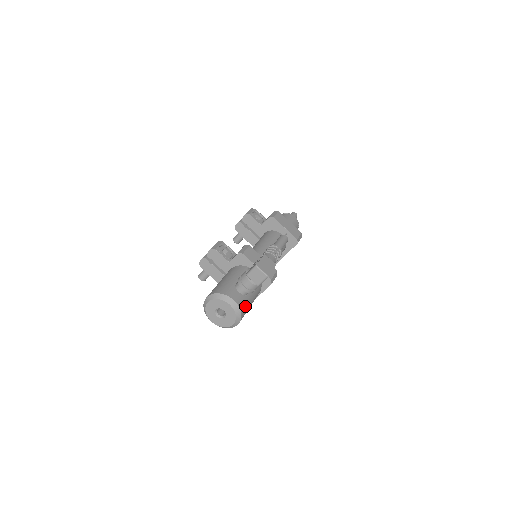
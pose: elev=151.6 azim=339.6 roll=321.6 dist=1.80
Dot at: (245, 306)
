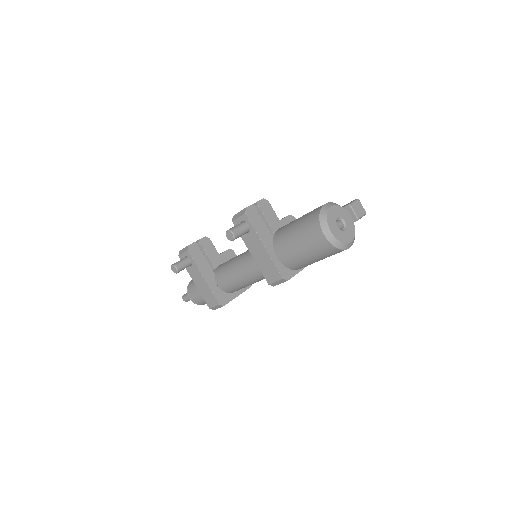
Dot at: occluded
